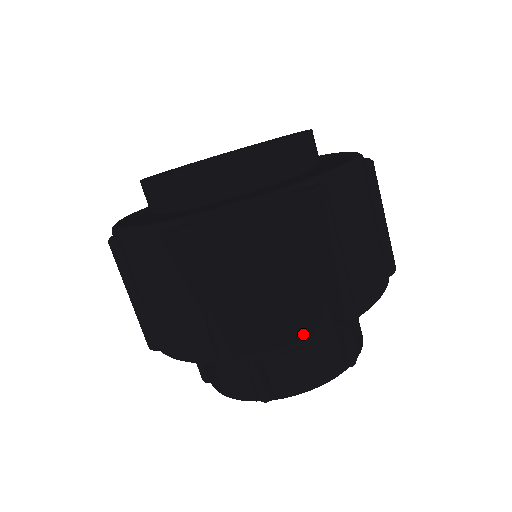
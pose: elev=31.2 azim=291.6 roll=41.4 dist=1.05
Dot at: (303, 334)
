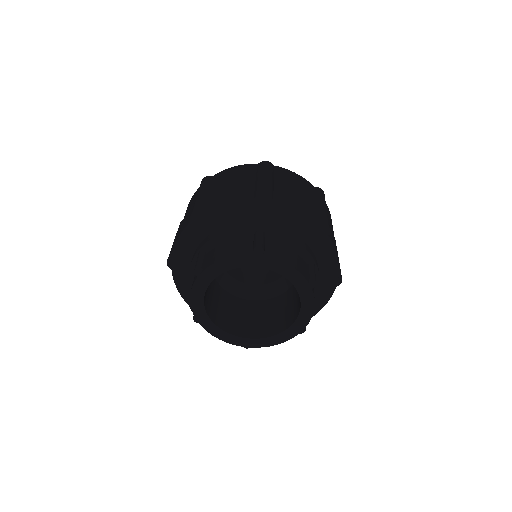
Dot at: (304, 212)
